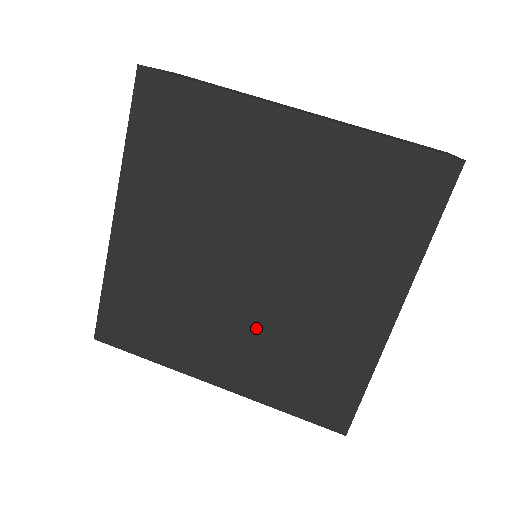
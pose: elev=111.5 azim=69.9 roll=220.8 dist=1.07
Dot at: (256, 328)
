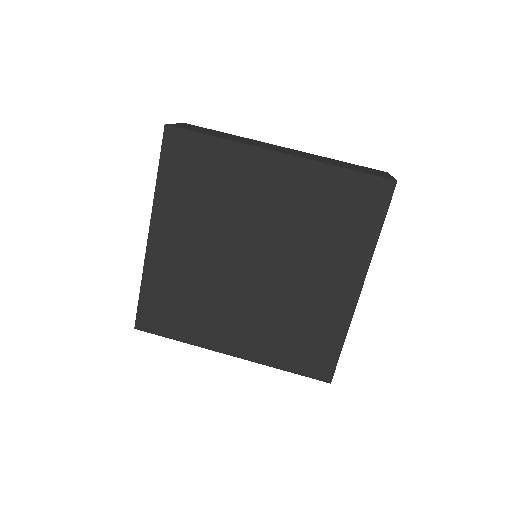
Dot at: (260, 309)
